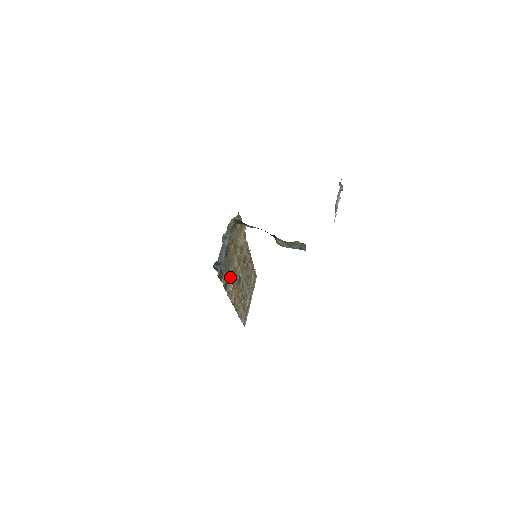
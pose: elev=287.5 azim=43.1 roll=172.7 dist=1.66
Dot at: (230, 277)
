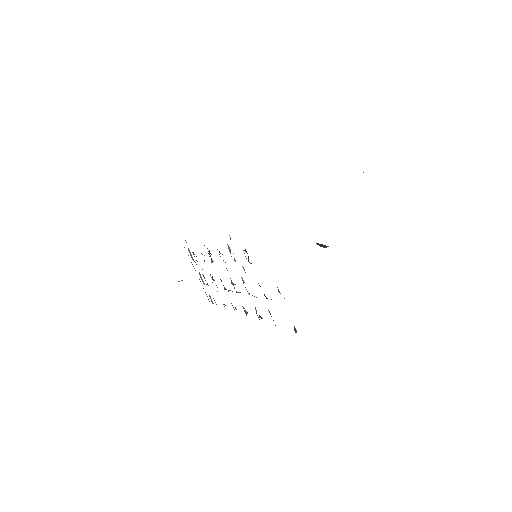
Dot at: occluded
